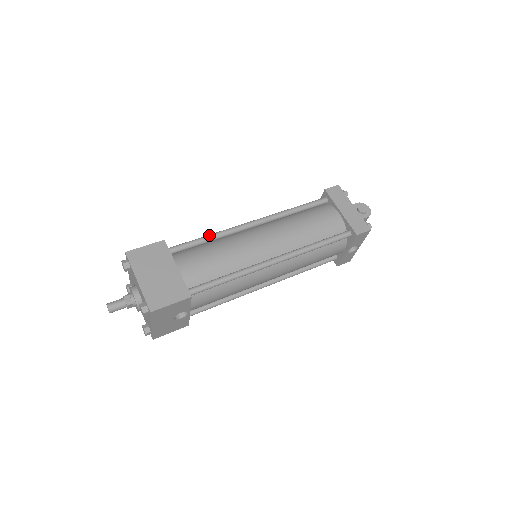
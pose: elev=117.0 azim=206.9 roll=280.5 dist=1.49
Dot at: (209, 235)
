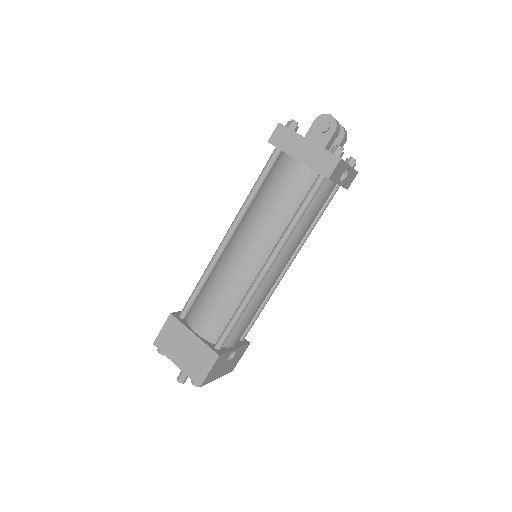
Dot at: (200, 280)
